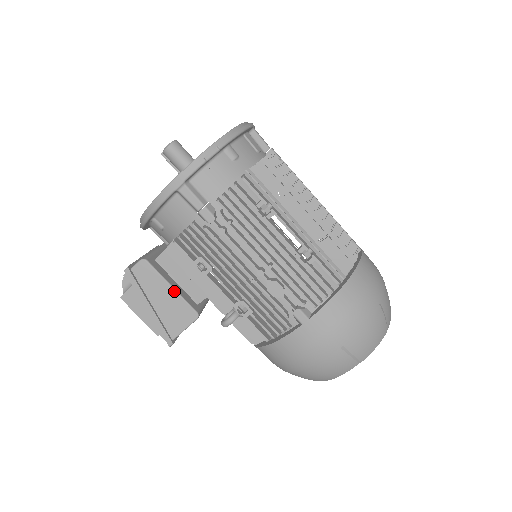
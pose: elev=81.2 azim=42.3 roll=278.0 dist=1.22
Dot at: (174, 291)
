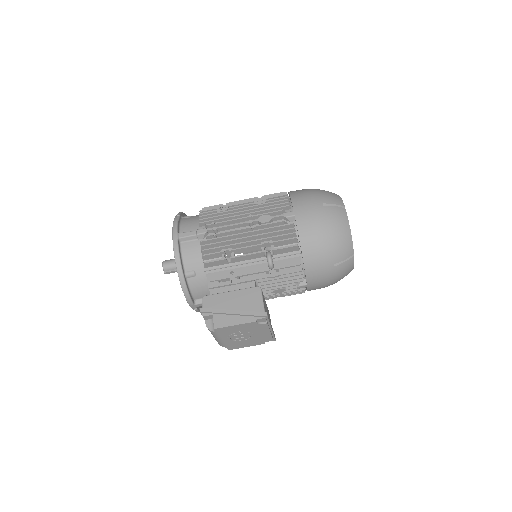
Dot at: (234, 291)
